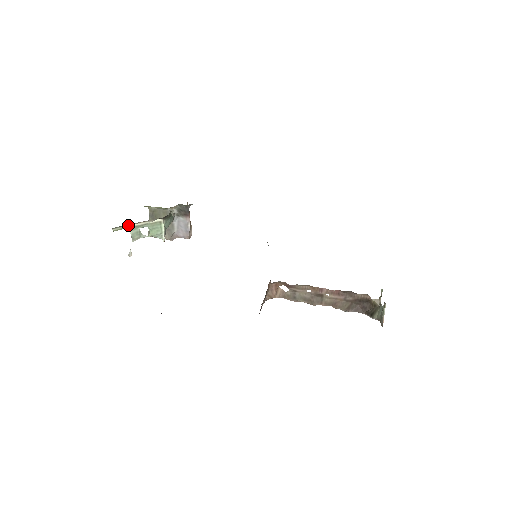
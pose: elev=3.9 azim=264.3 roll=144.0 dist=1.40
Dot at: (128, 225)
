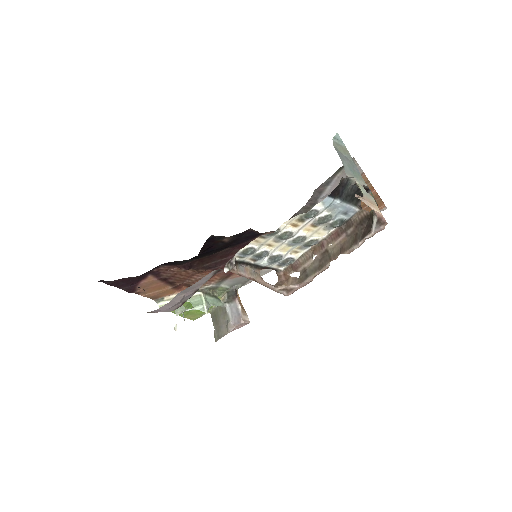
Dot at: (170, 299)
